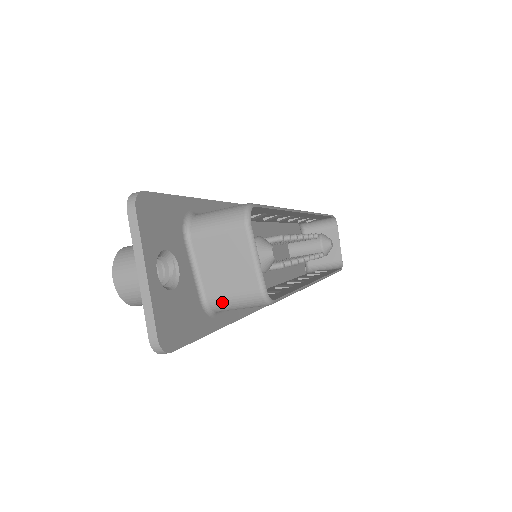
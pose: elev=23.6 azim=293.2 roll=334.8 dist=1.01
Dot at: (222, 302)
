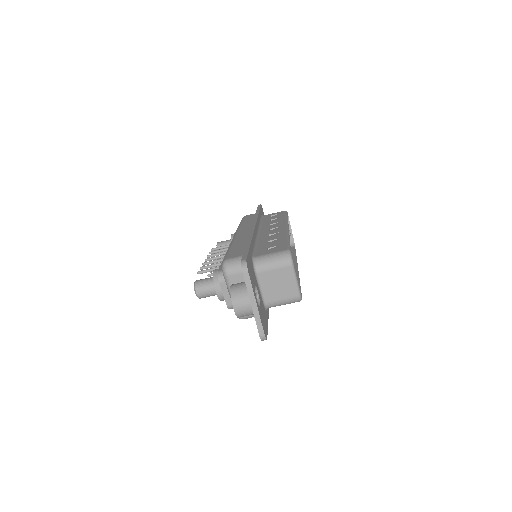
Dot at: (275, 304)
